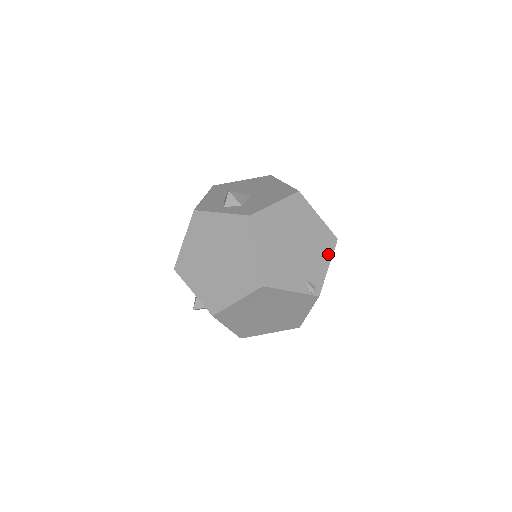
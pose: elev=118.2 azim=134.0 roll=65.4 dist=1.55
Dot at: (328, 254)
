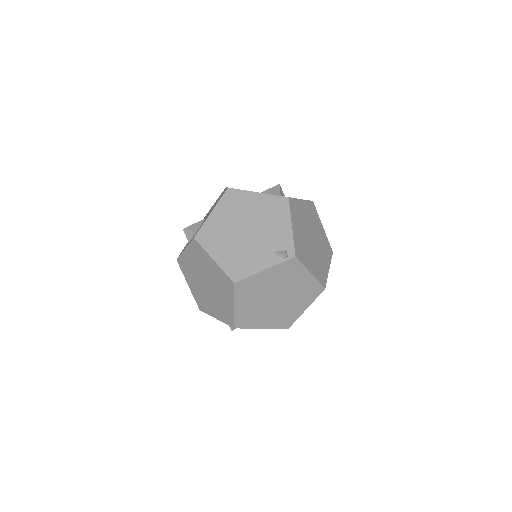
Dot at: (285, 216)
